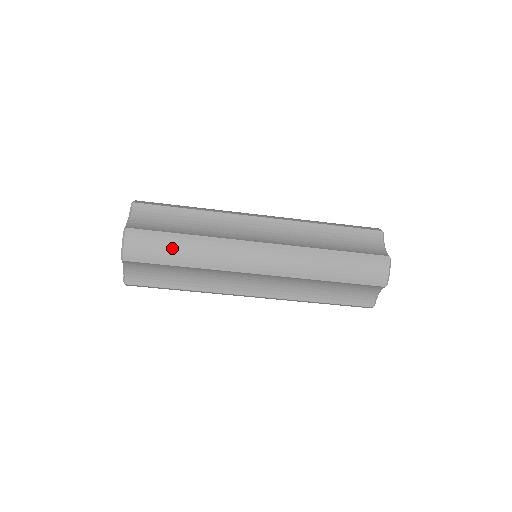
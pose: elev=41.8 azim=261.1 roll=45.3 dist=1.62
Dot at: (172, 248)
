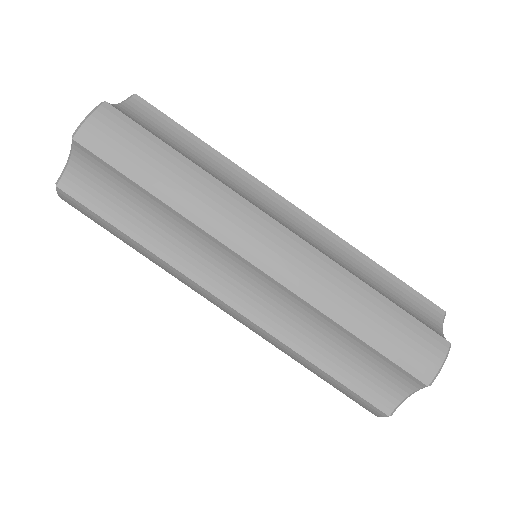
Dot at: (151, 159)
